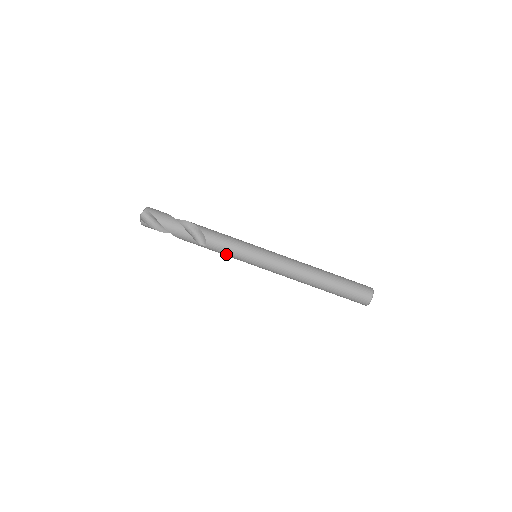
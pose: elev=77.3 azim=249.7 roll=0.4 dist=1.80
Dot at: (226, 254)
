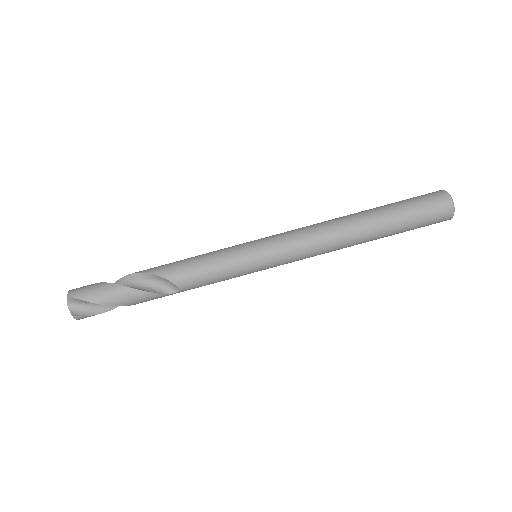
Dot at: (214, 282)
